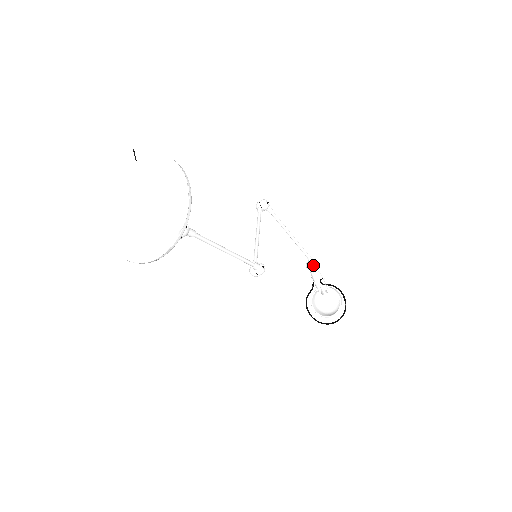
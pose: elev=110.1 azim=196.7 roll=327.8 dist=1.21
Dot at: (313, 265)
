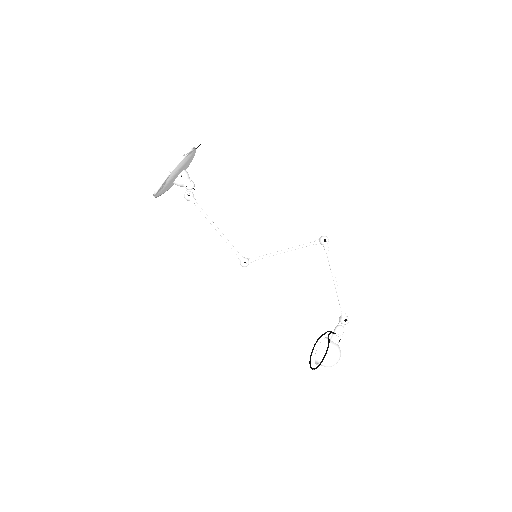
Dot at: (341, 319)
